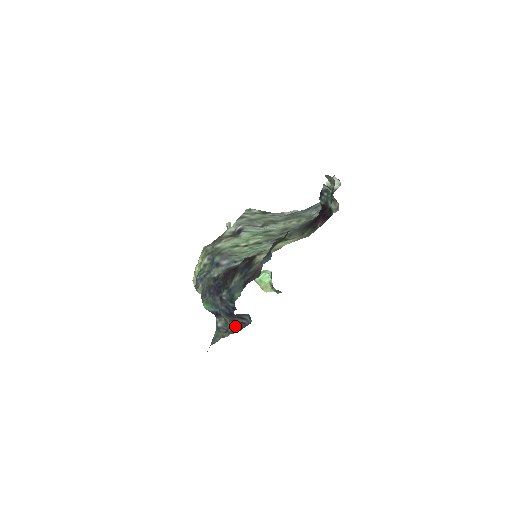
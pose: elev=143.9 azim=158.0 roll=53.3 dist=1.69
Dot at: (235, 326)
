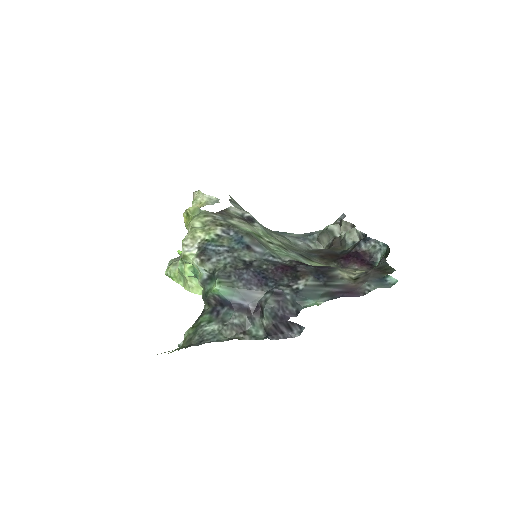
Dot at: (269, 332)
